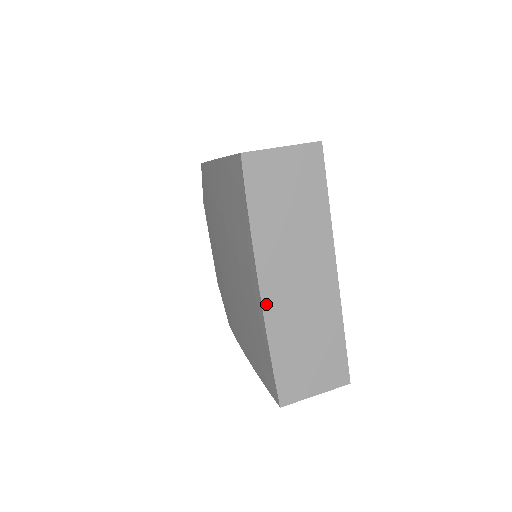
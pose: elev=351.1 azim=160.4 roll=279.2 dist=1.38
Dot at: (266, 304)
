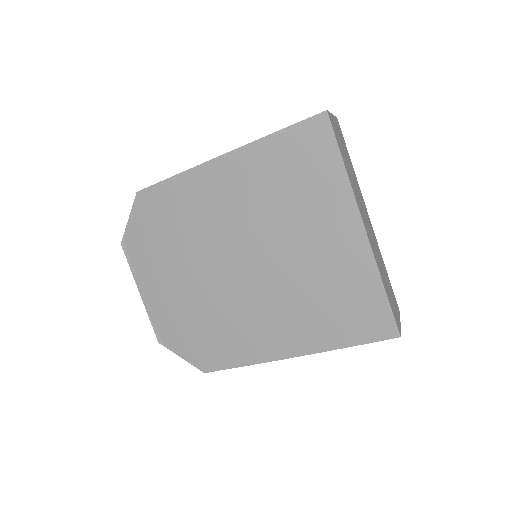
Dot at: (369, 241)
